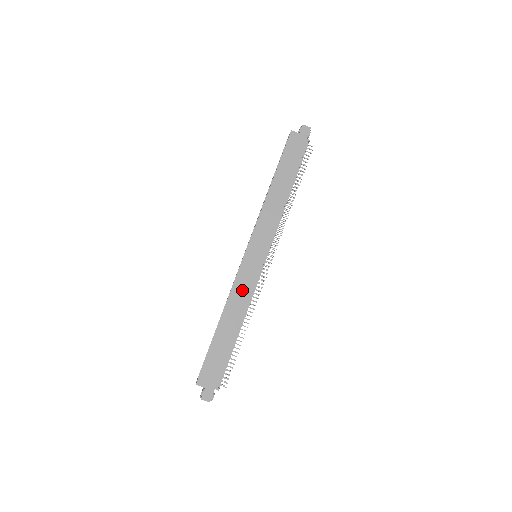
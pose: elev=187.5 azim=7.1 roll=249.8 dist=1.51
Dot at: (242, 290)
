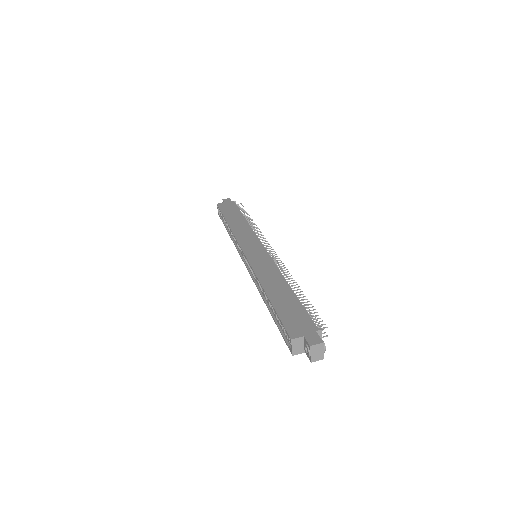
Dot at: (264, 268)
